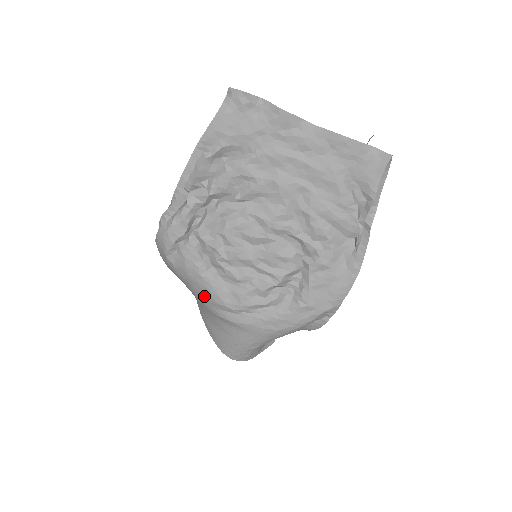
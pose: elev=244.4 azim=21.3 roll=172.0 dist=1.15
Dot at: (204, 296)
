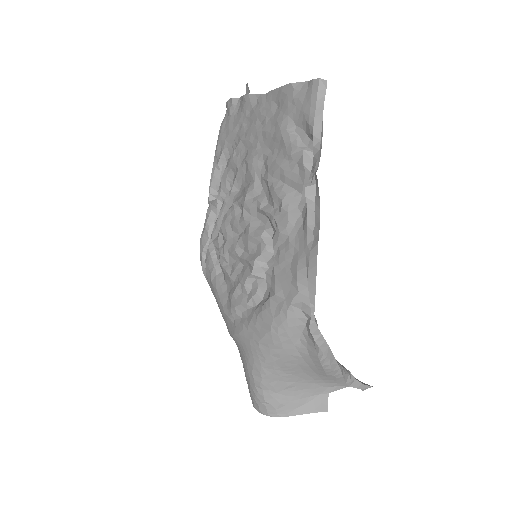
Dot at: occluded
